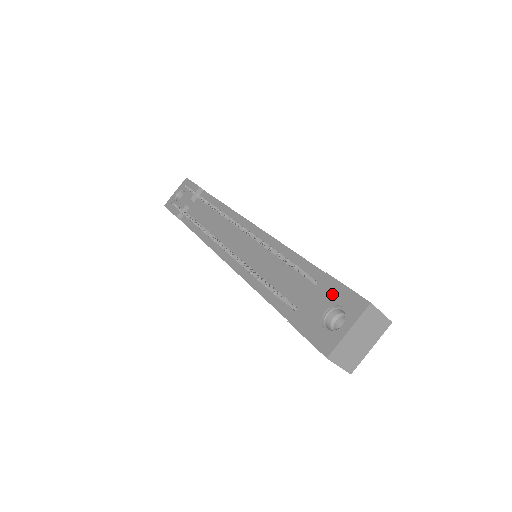
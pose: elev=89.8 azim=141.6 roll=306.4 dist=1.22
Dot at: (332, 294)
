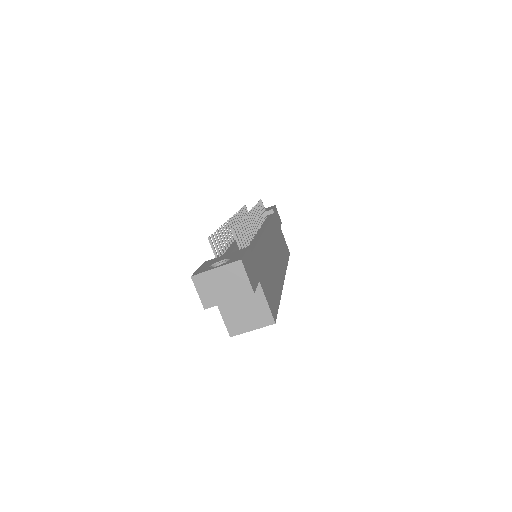
Dot at: (236, 254)
